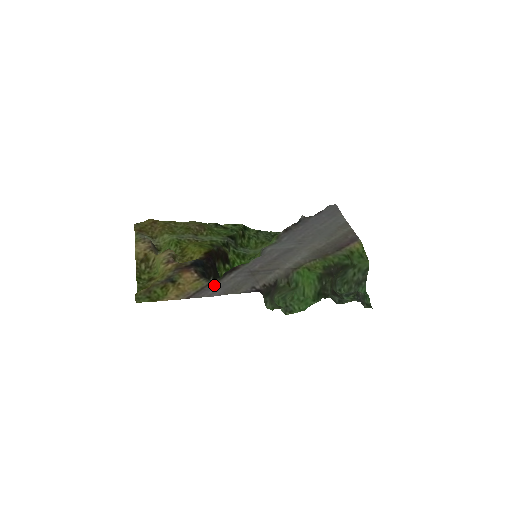
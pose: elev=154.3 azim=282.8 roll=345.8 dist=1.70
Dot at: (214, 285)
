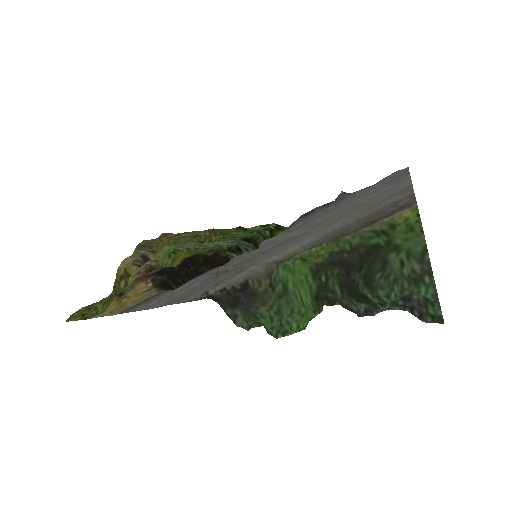
Dot at: (162, 295)
